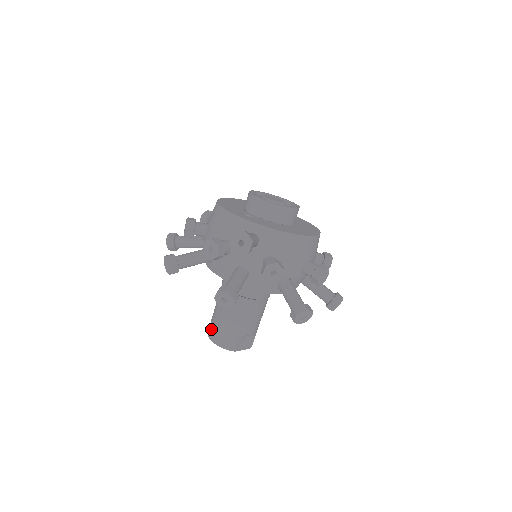
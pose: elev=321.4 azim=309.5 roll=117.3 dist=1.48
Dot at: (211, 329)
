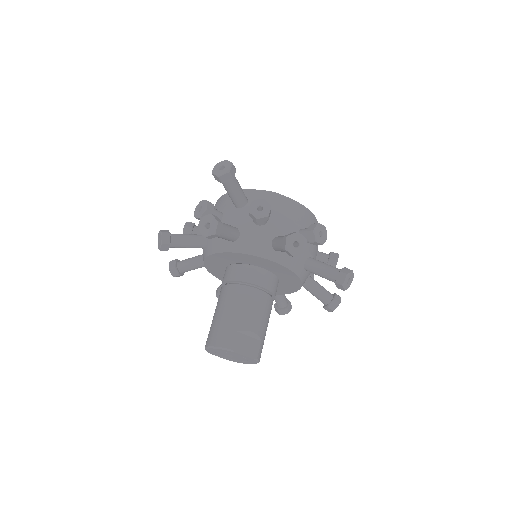
Dot at: (208, 336)
